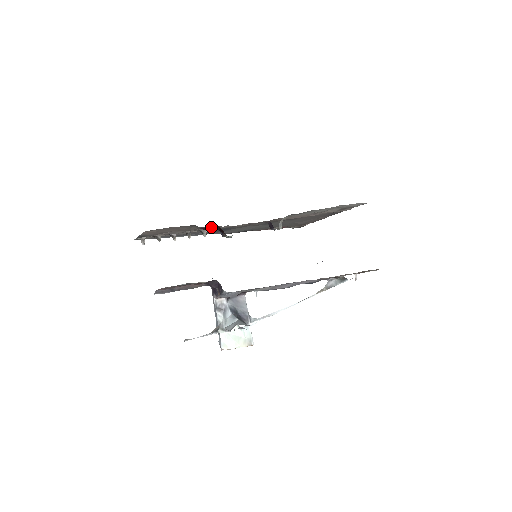
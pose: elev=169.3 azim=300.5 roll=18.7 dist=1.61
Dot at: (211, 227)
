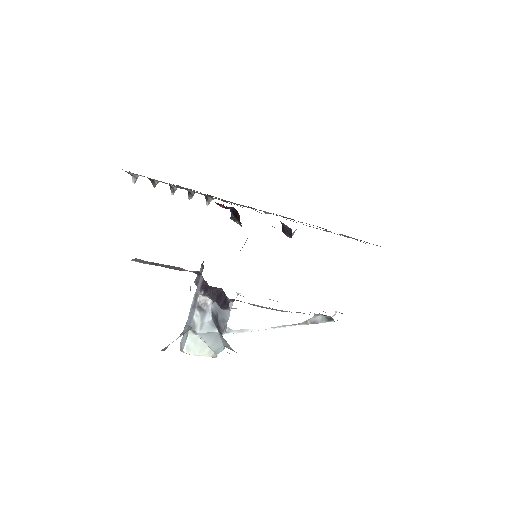
Dot at: (222, 200)
